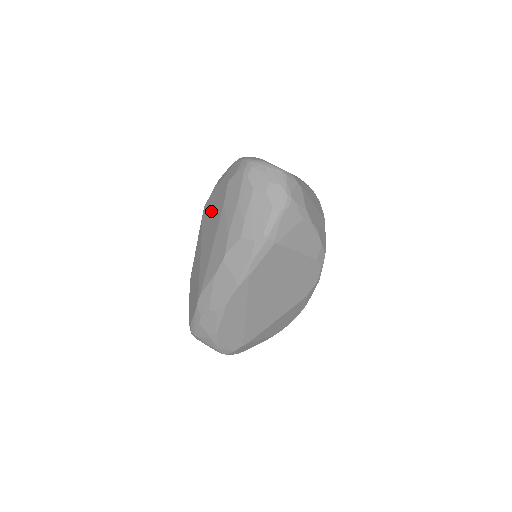
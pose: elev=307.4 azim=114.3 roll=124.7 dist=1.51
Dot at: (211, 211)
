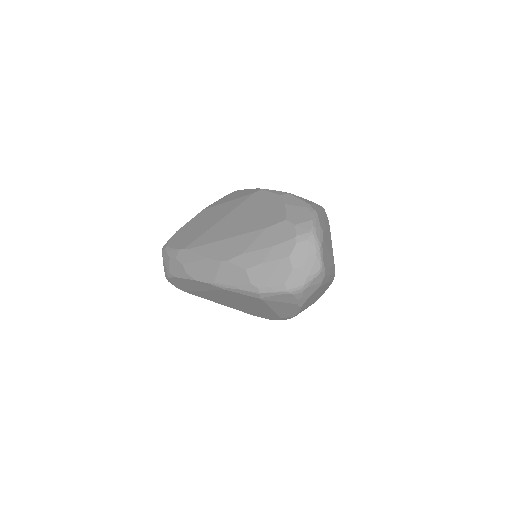
Dot at: (258, 208)
